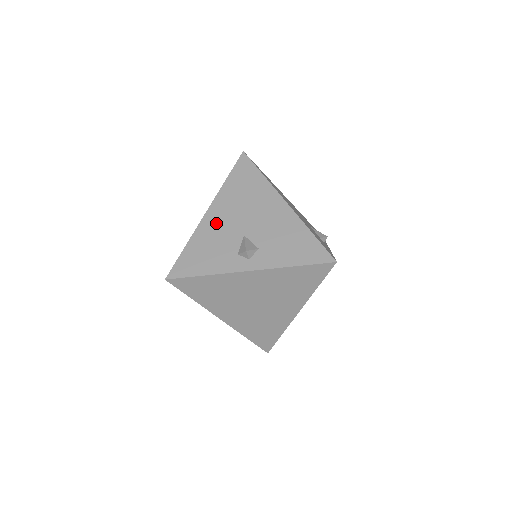
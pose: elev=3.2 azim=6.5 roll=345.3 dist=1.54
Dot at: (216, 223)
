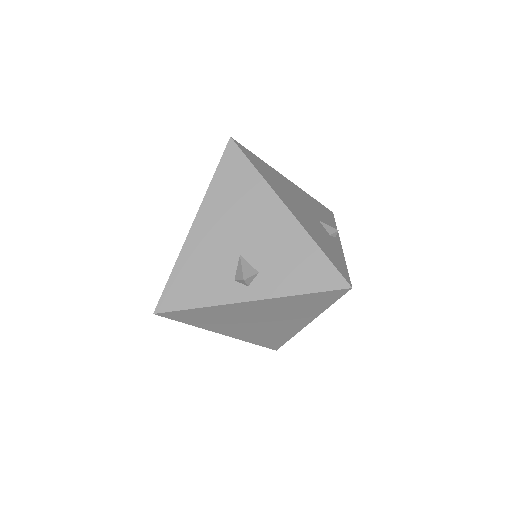
Dot at: (205, 239)
